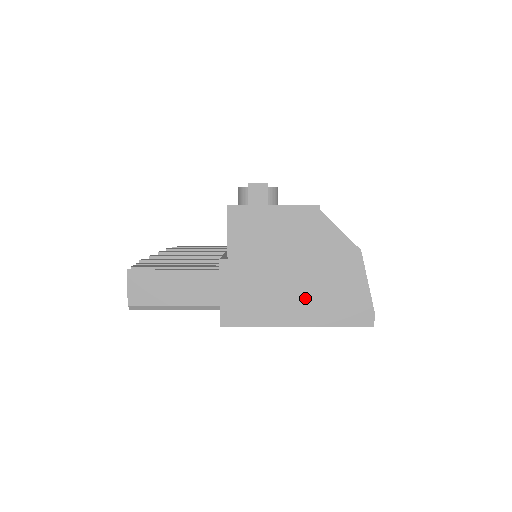
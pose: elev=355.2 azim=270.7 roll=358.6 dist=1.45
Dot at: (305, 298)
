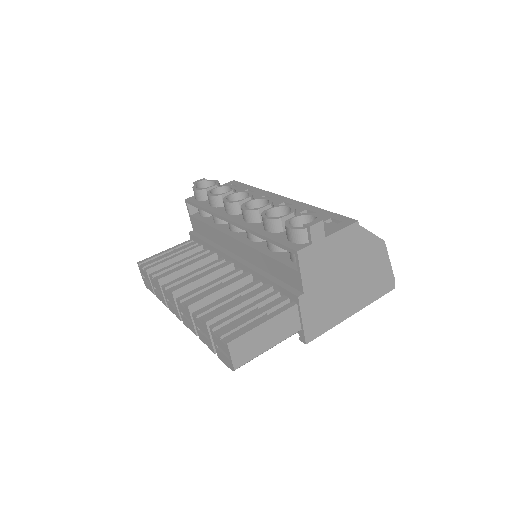
Dot at: (356, 293)
